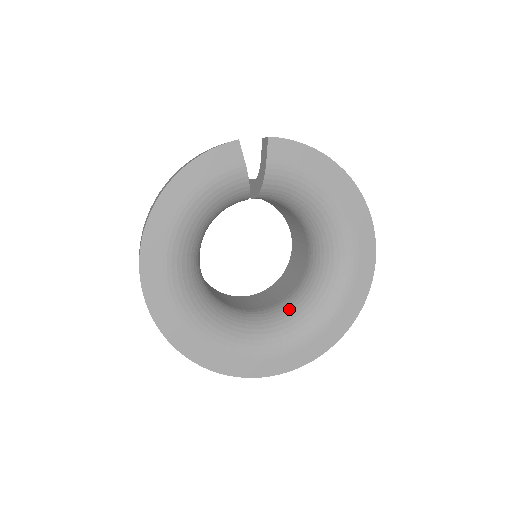
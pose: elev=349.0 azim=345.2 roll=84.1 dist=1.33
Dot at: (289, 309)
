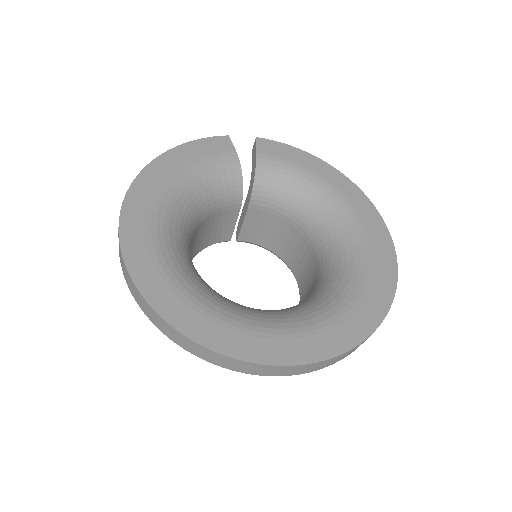
Dot at: (304, 302)
